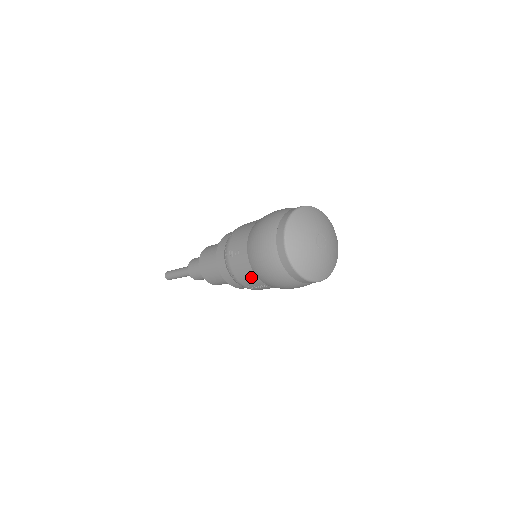
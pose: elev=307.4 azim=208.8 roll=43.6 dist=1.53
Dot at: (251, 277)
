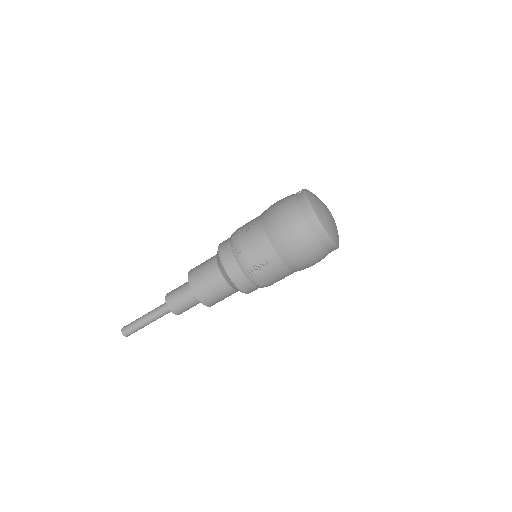
Dot at: (285, 275)
